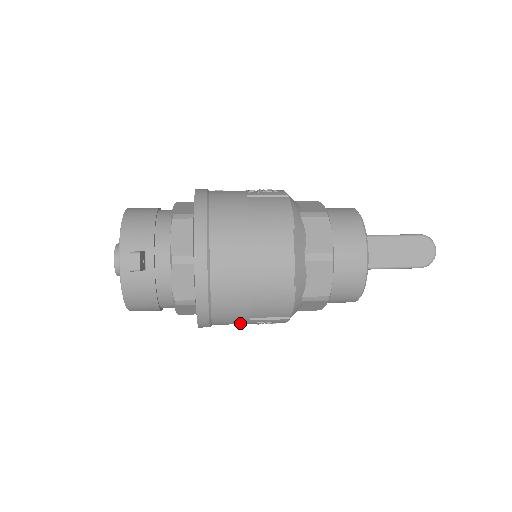
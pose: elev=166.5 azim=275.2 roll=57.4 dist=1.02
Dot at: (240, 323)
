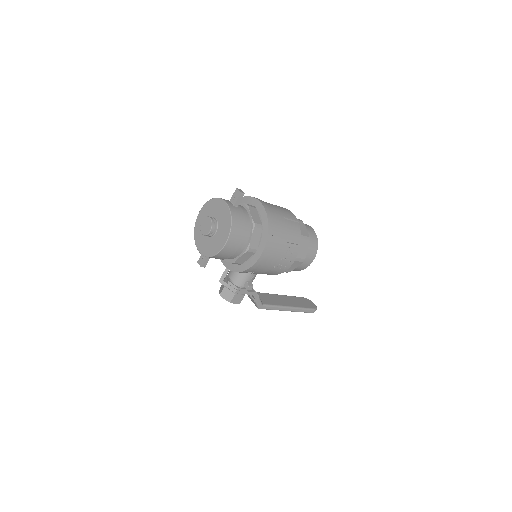
Dot at: (281, 248)
